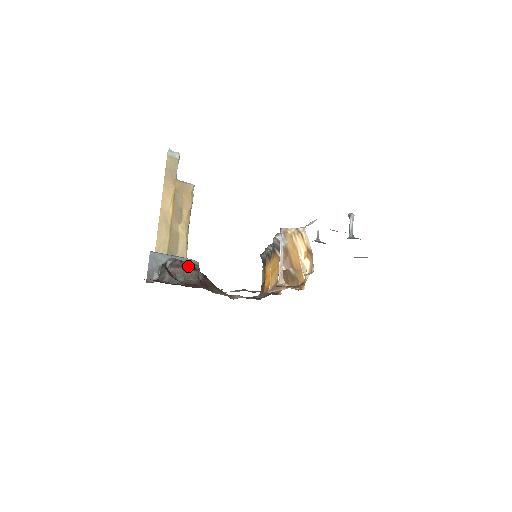
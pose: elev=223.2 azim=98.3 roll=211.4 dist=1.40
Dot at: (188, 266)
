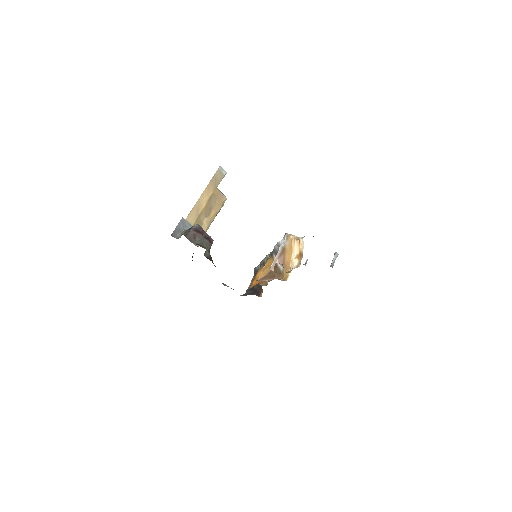
Dot at: (207, 237)
